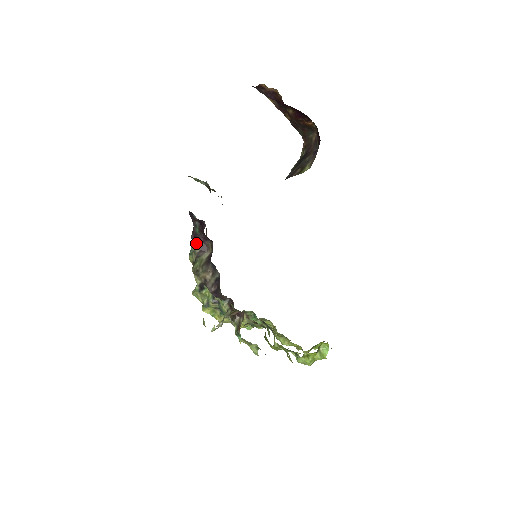
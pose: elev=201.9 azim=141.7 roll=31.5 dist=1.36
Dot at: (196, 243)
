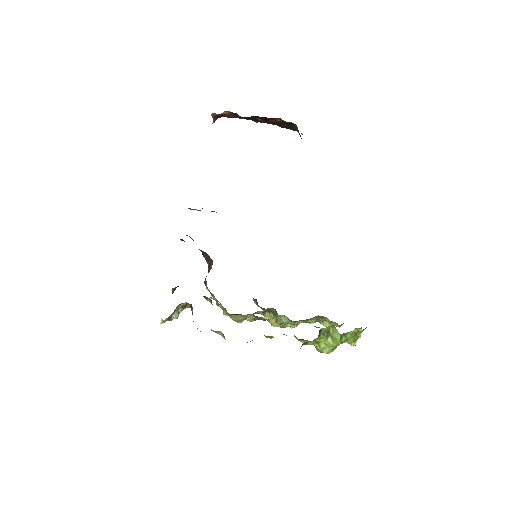
Dot at: (205, 259)
